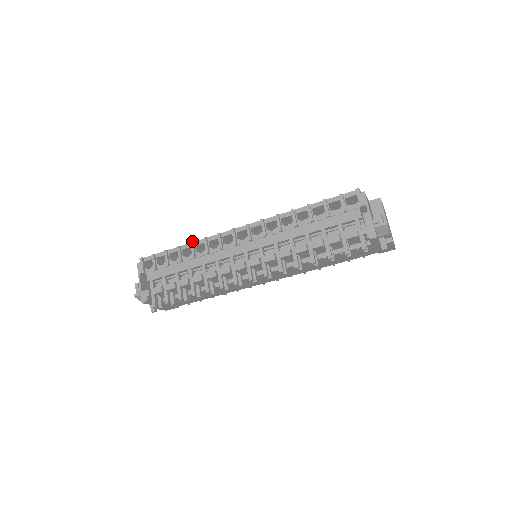
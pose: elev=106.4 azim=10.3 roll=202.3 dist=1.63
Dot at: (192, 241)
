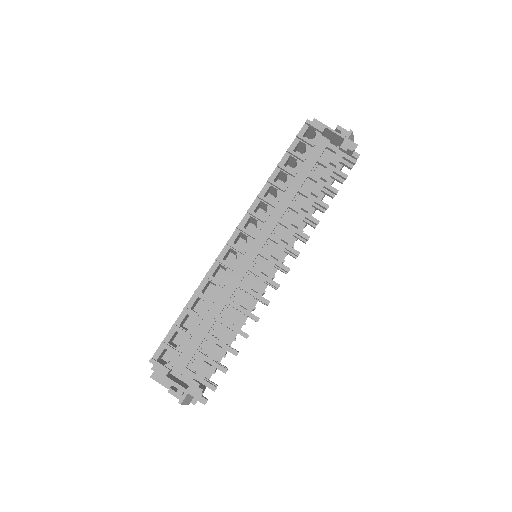
Dot at: (195, 290)
